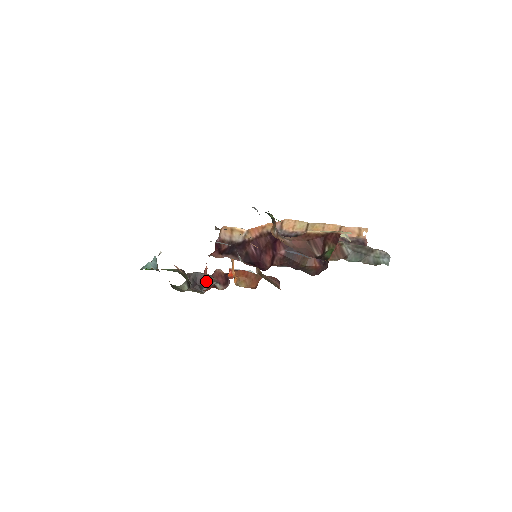
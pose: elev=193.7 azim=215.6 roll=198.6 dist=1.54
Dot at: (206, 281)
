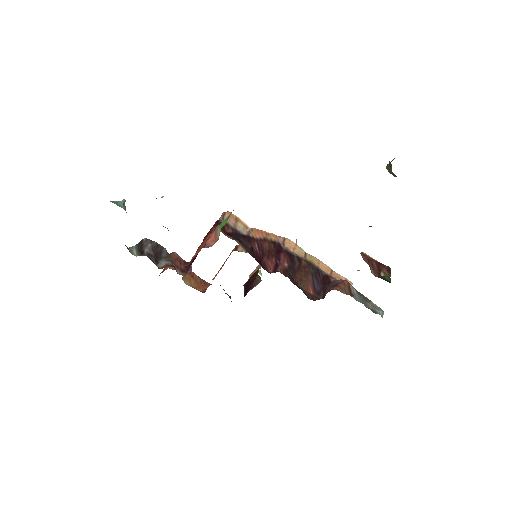
Dot at: (163, 258)
